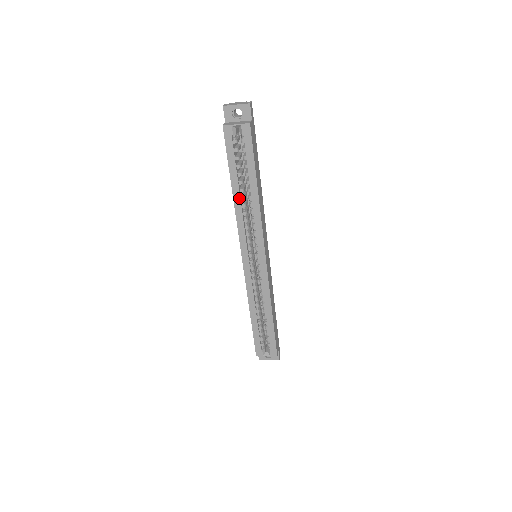
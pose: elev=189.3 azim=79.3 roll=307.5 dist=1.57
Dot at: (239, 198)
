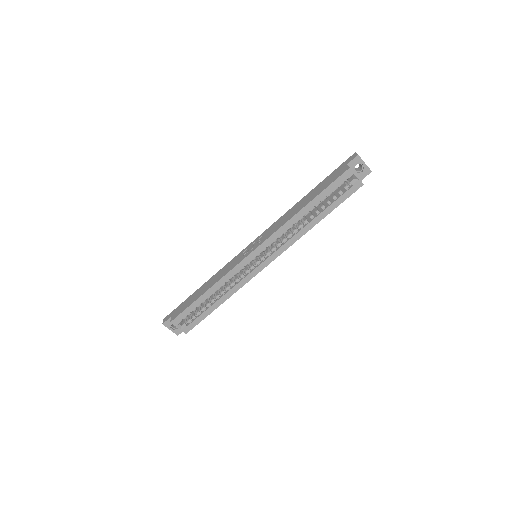
Dot at: (302, 216)
